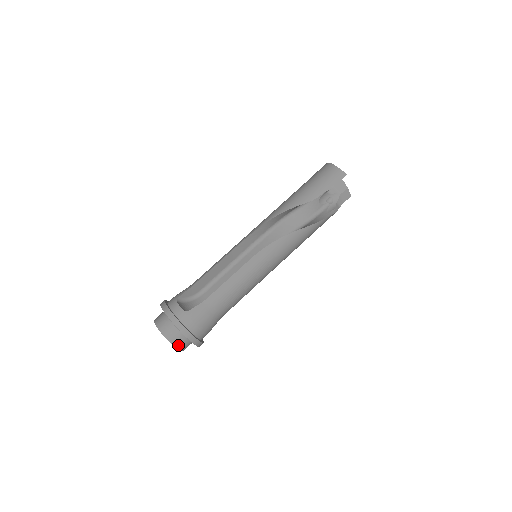
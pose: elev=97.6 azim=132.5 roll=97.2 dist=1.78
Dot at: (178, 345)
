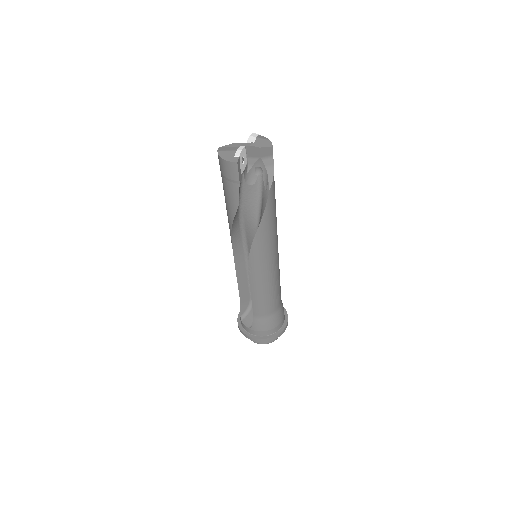
Dot at: (270, 341)
